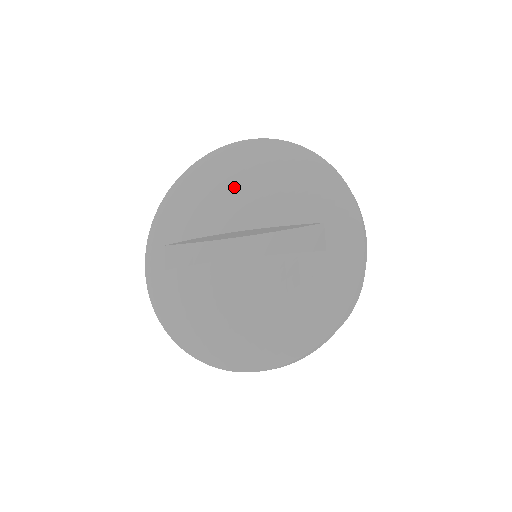
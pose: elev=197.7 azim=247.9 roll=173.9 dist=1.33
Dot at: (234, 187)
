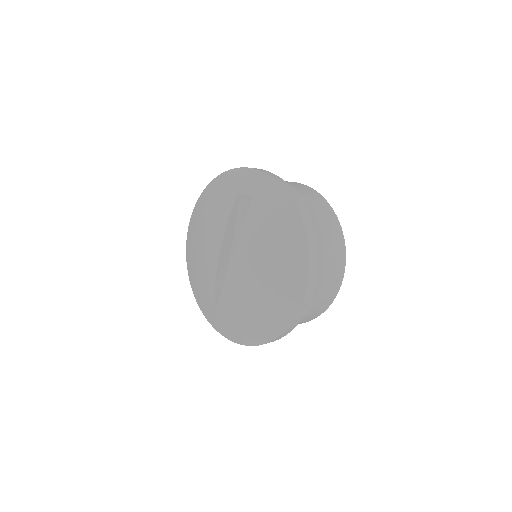
Dot at: (201, 244)
